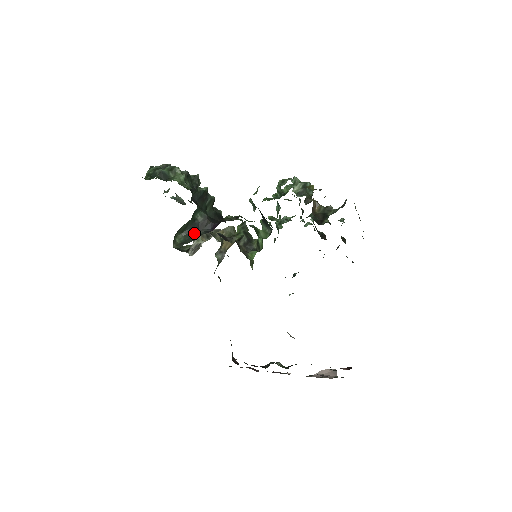
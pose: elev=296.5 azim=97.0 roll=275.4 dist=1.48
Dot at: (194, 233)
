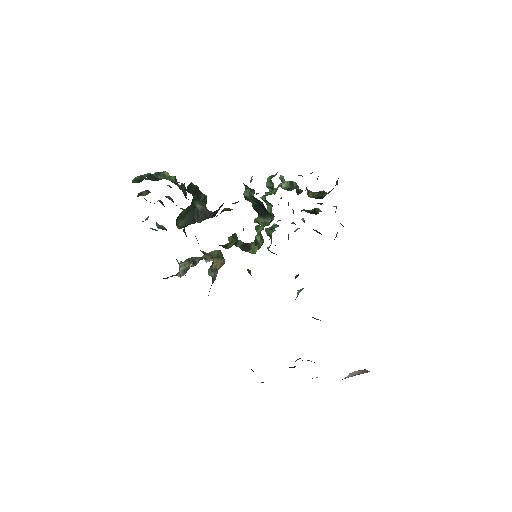
Dot at: occluded
